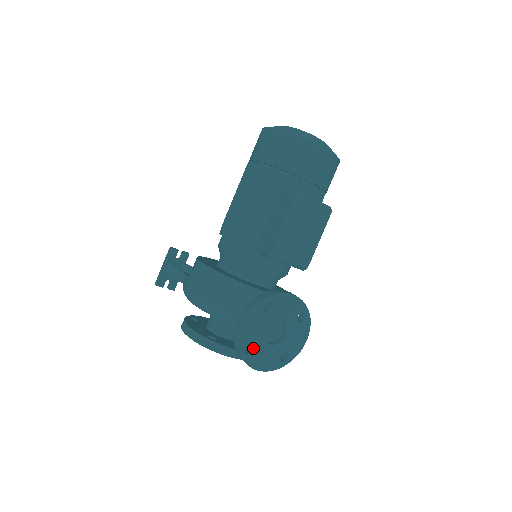
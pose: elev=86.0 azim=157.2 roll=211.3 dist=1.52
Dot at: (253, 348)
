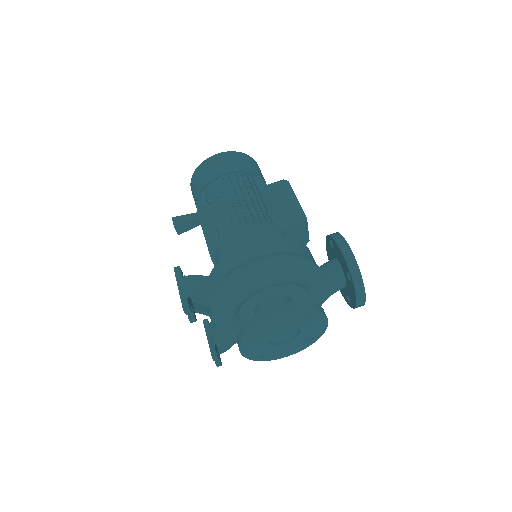
Dot at: occluded
